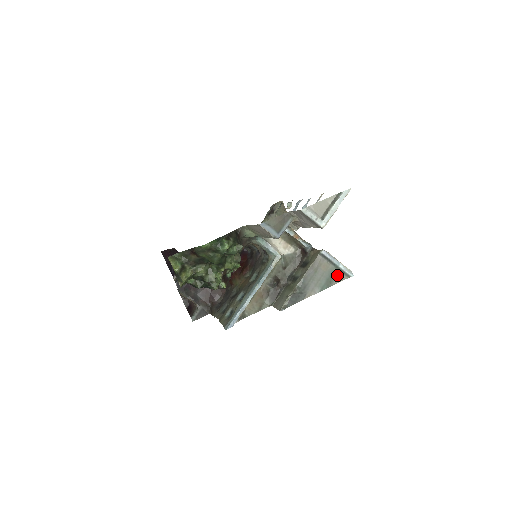
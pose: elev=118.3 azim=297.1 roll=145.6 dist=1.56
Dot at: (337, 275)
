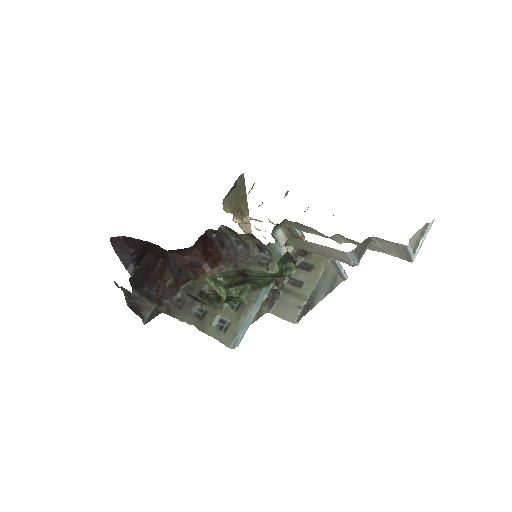
Dot at: (337, 279)
